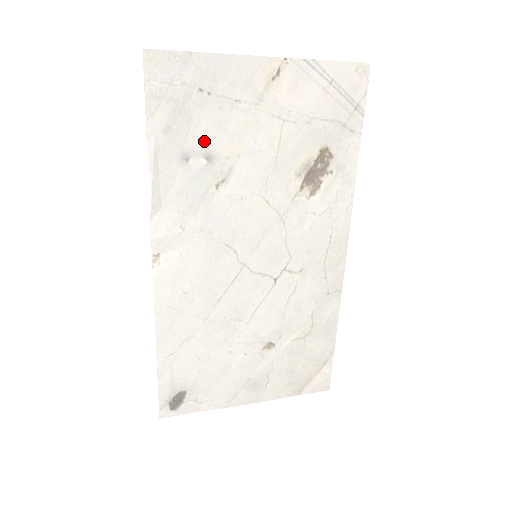
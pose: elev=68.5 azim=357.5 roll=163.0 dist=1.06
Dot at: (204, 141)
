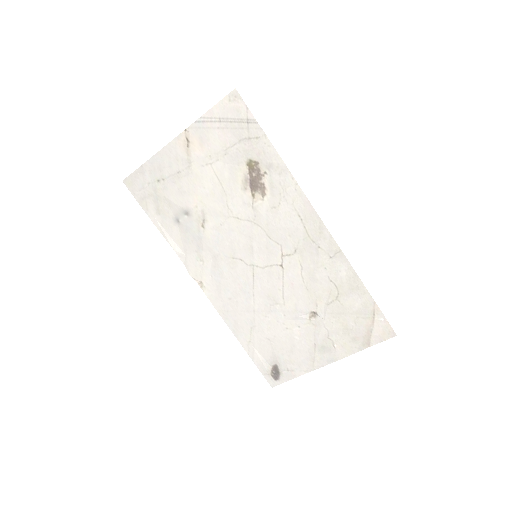
Dot at: (178, 206)
